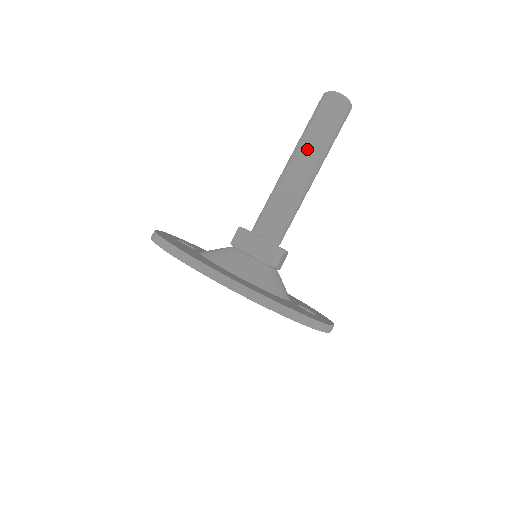
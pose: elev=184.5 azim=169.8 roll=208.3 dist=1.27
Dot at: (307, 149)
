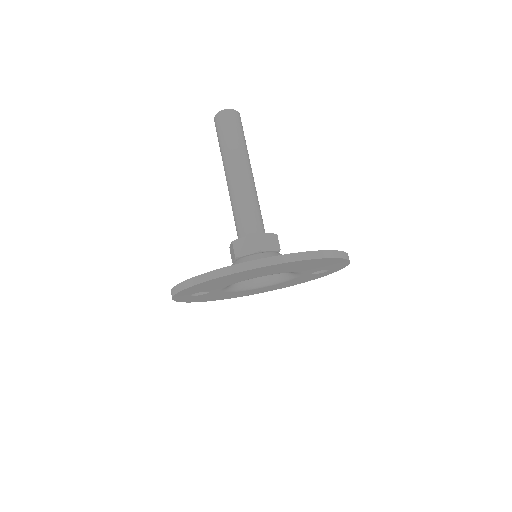
Dot at: (237, 157)
